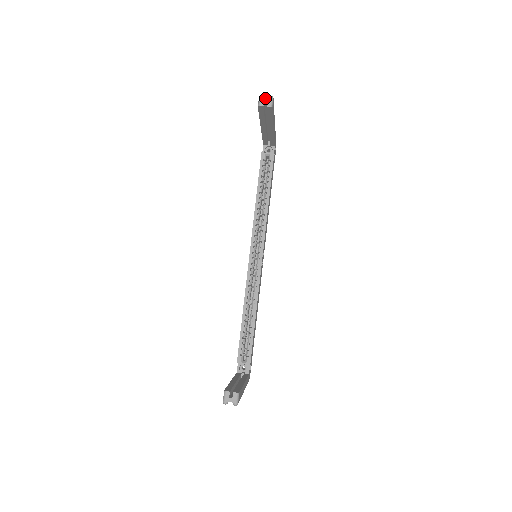
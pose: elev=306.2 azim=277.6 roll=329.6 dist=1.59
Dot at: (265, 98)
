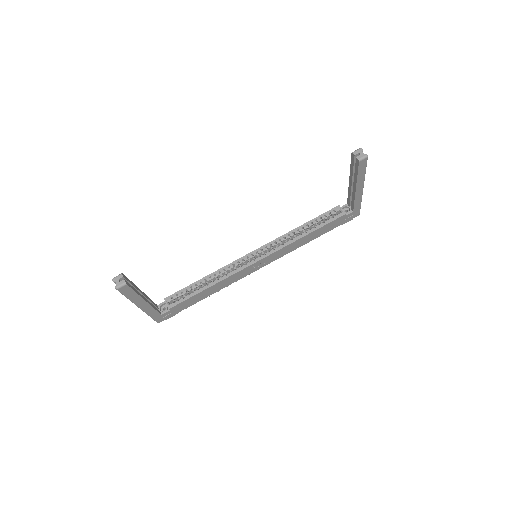
Dot at: (362, 152)
